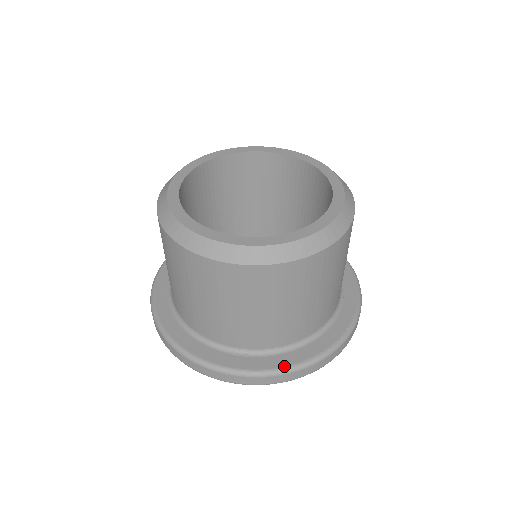
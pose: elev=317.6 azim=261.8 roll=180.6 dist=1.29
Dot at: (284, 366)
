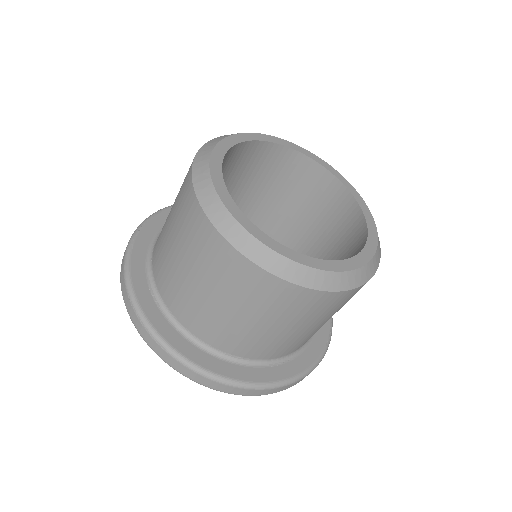
Dot at: (314, 361)
